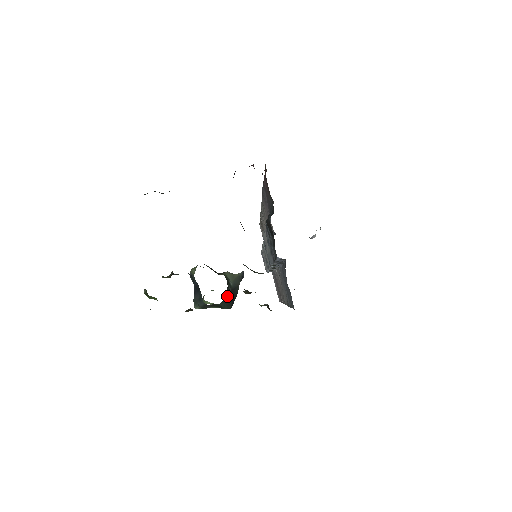
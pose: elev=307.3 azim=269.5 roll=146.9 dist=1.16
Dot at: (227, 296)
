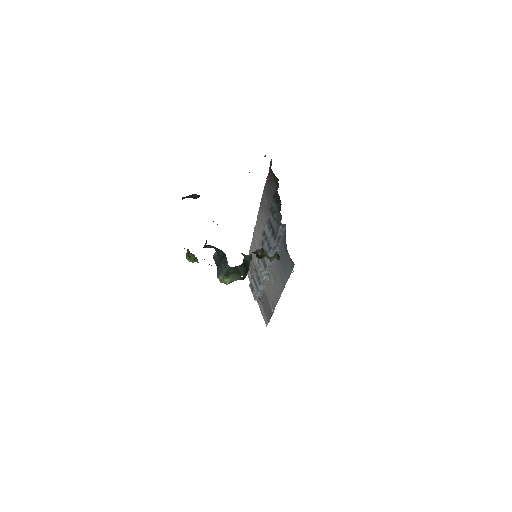
Dot at: (244, 264)
